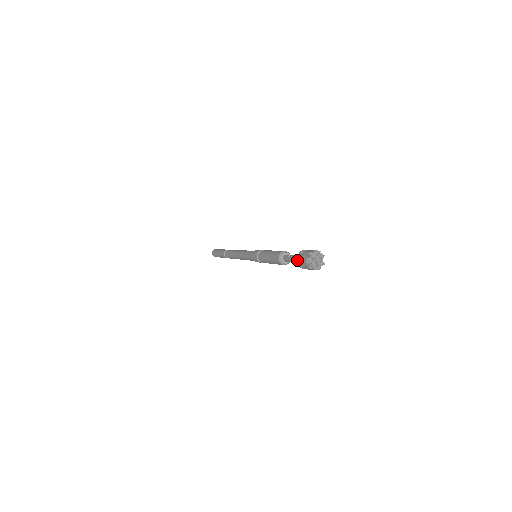
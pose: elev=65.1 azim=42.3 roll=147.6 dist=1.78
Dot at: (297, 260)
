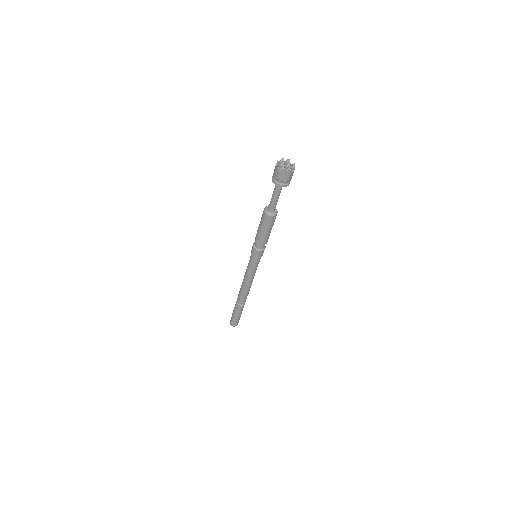
Dot at: (275, 183)
